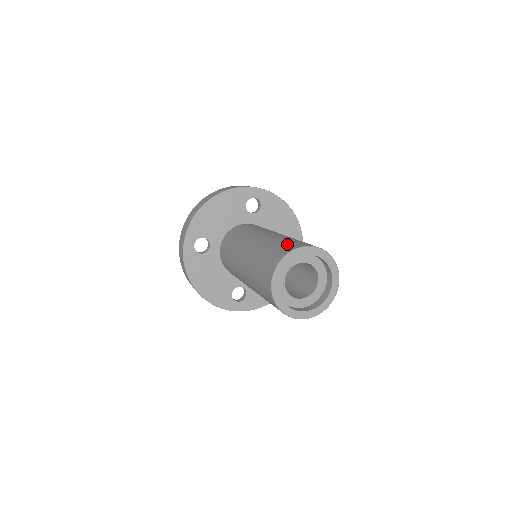
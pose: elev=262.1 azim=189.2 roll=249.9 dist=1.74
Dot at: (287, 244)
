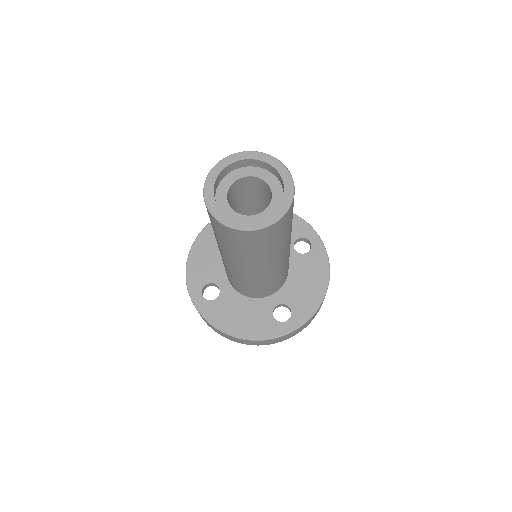
Dot at: occluded
